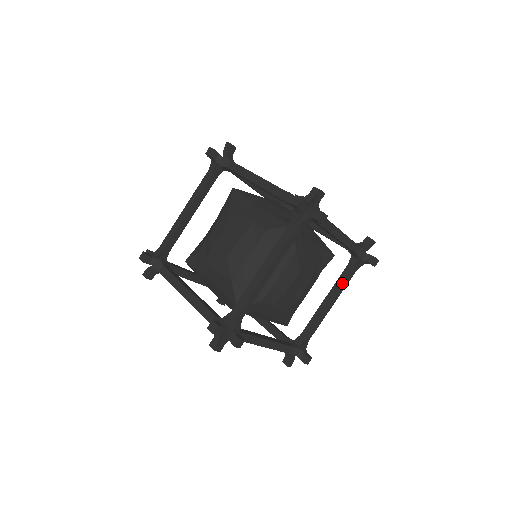
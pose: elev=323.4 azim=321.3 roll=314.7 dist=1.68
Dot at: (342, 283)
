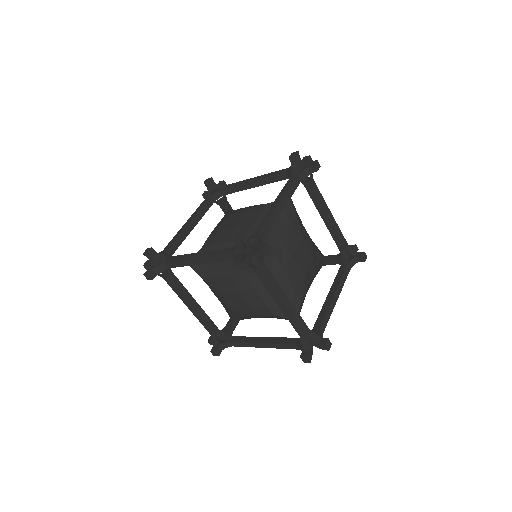
Dot at: (340, 278)
